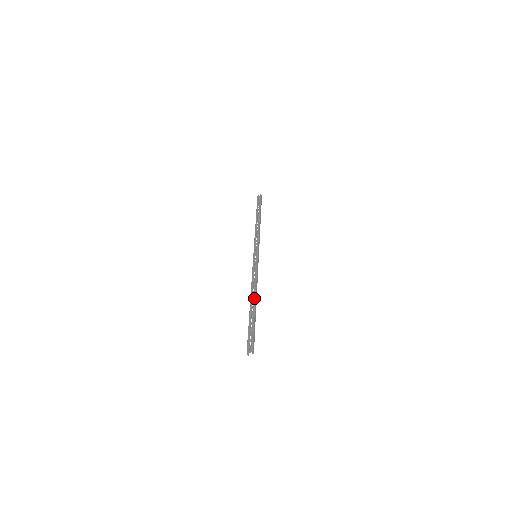
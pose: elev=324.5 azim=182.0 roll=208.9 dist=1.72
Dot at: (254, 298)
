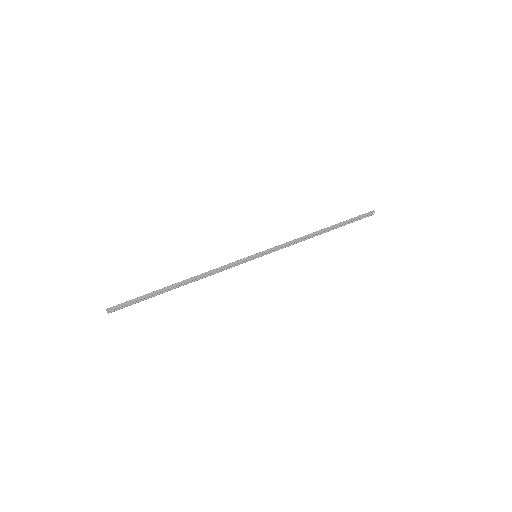
Dot at: (183, 280)
